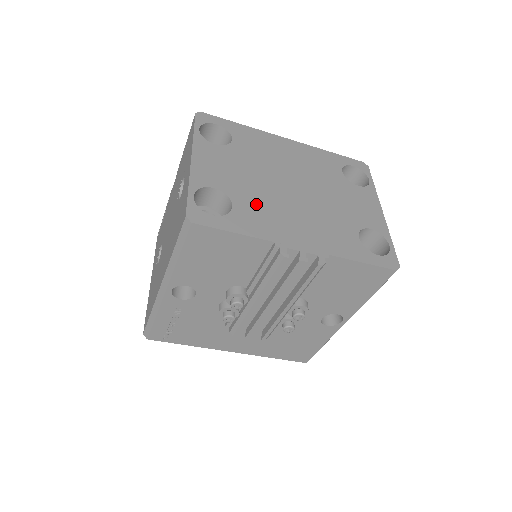
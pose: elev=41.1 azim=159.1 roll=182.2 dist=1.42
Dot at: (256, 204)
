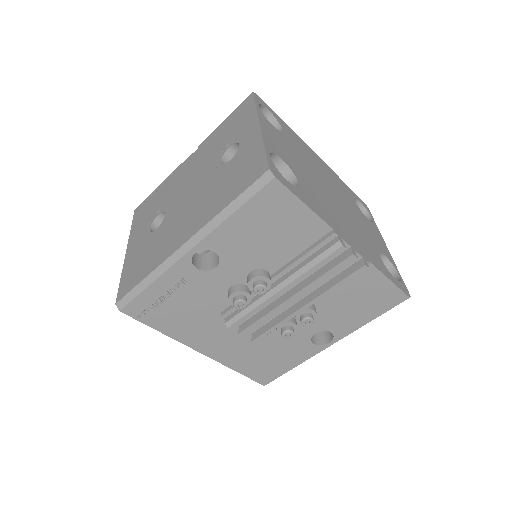
Dot at: (313, 191)
